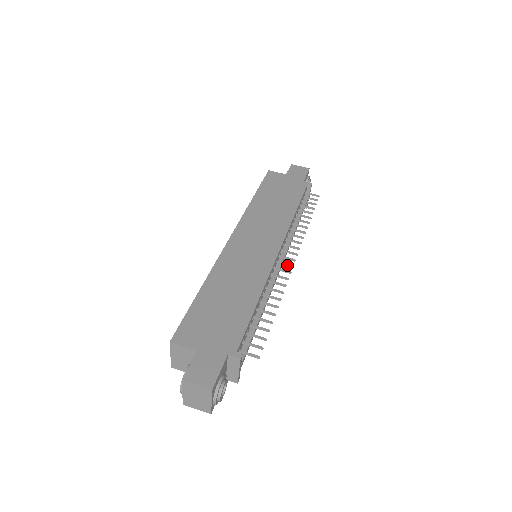
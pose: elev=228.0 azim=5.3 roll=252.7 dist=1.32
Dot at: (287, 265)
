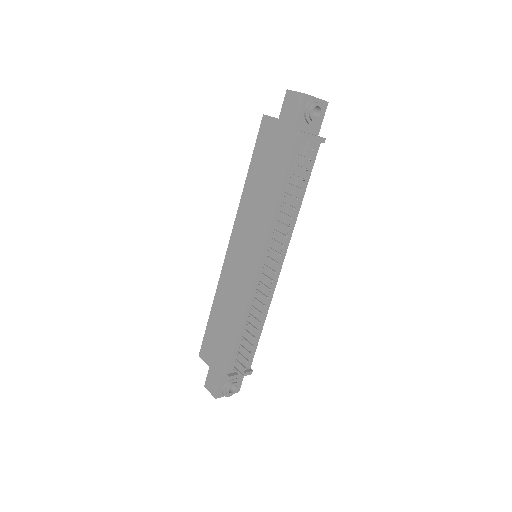
Dot at: occluded
